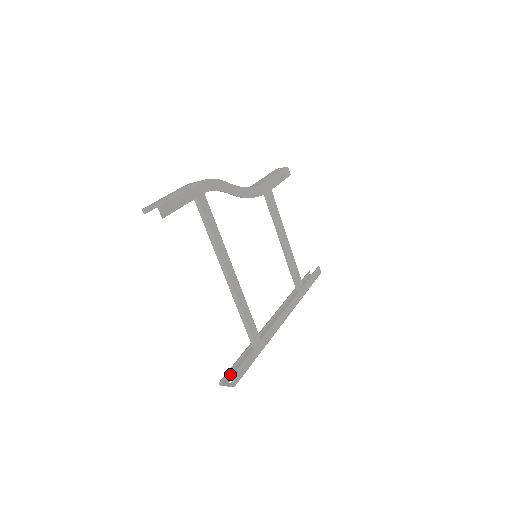
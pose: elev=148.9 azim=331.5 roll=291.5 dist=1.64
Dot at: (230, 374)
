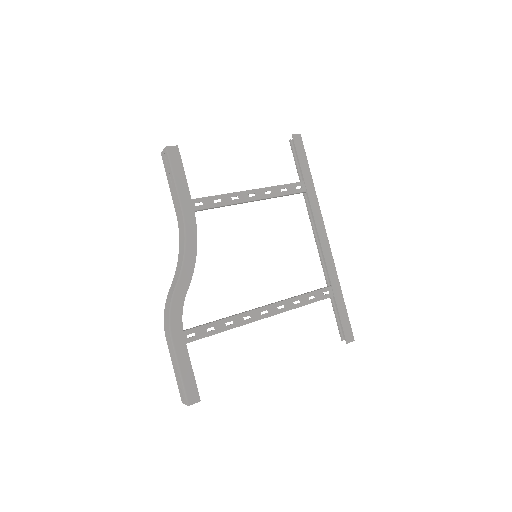
Dot at: (341, 326)
